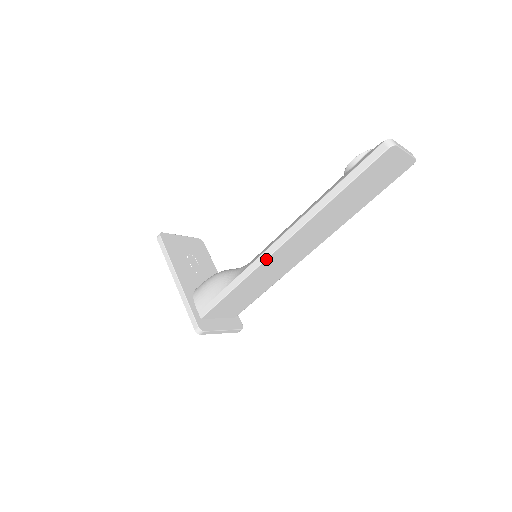
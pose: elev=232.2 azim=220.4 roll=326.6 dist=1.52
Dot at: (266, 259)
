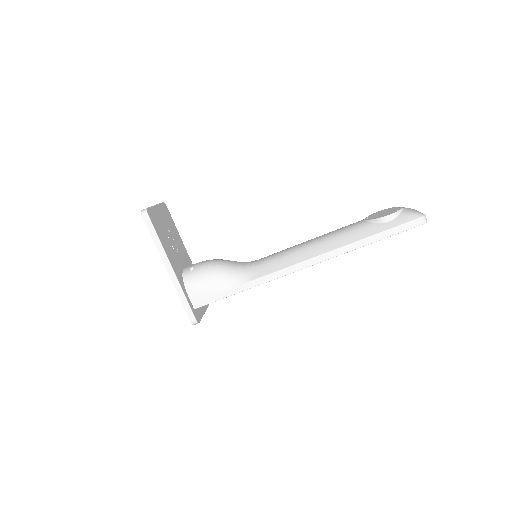
Dot at: (285, 275)
